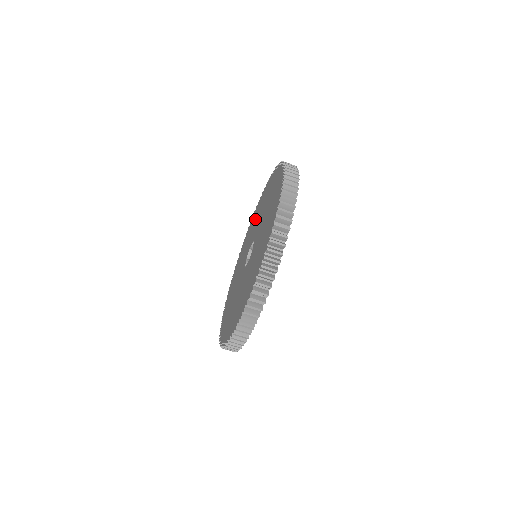
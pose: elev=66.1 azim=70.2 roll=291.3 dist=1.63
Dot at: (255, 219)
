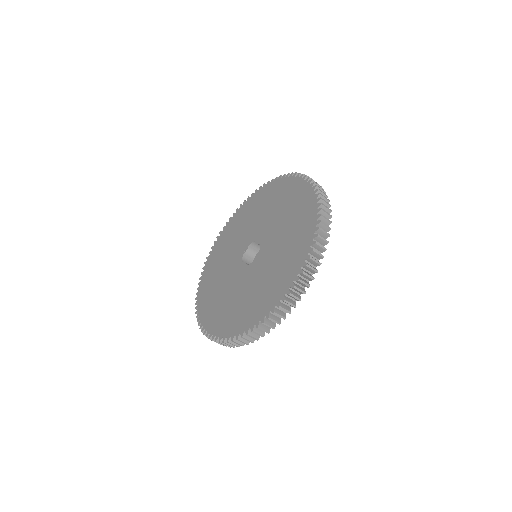
Dot at: (279, 202)
